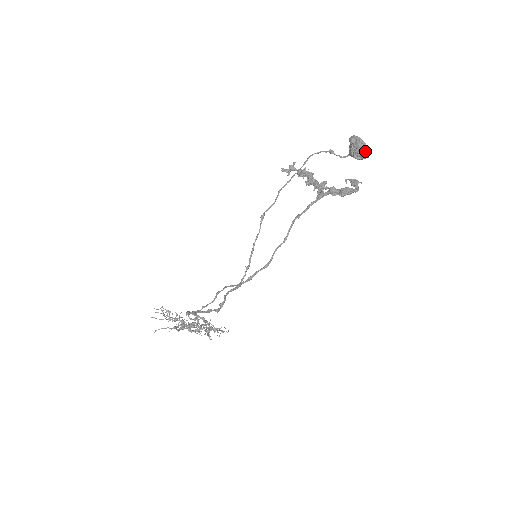
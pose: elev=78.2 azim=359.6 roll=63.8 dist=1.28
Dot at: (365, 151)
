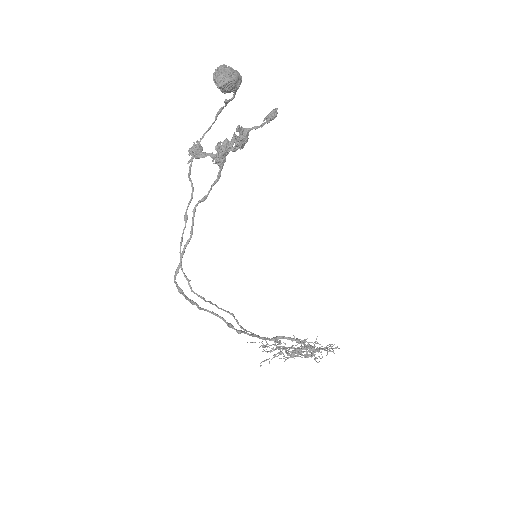
Dot at: (222, 78)
